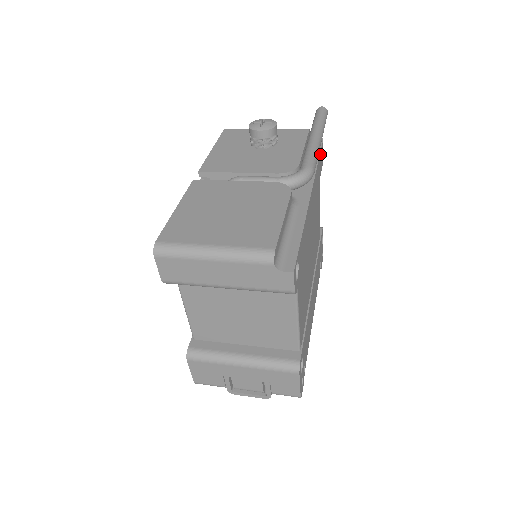
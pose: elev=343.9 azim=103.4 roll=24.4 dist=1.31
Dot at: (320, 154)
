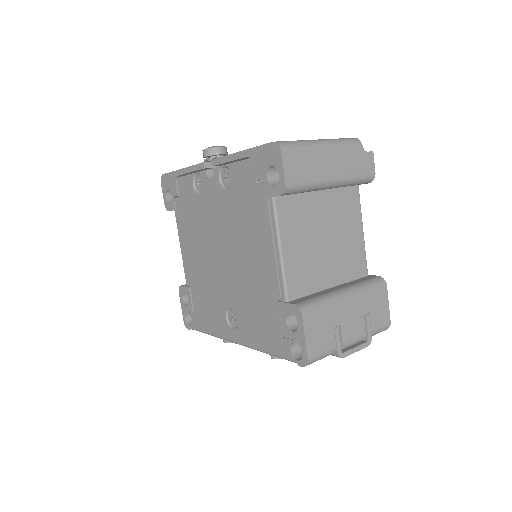
Dot at: occluded
